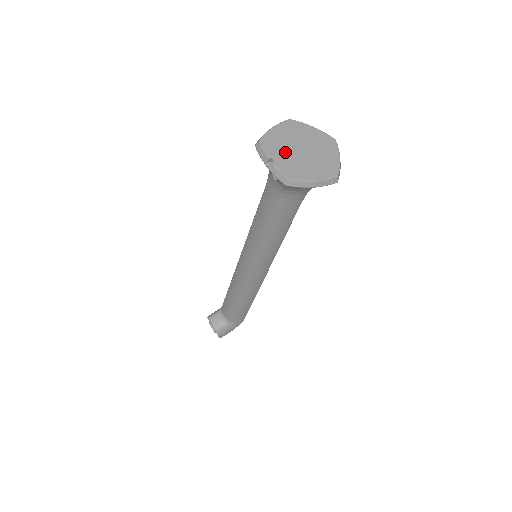
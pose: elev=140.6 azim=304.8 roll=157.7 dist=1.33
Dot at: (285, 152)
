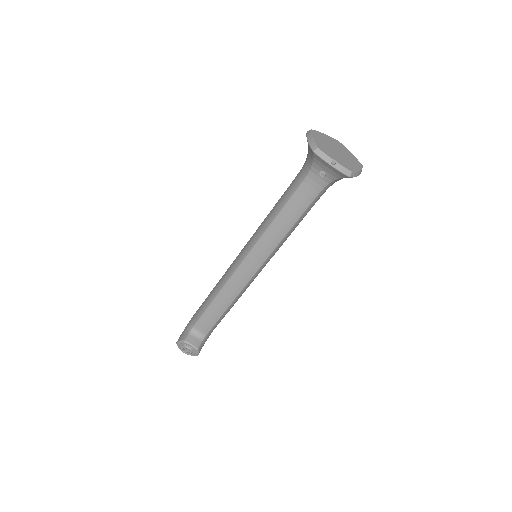
Dot at: (333, 153)
